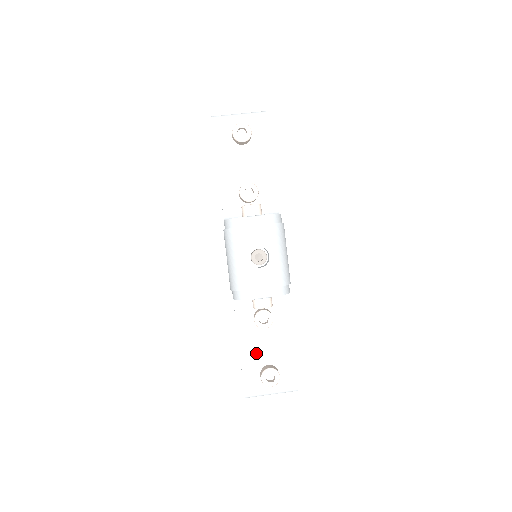
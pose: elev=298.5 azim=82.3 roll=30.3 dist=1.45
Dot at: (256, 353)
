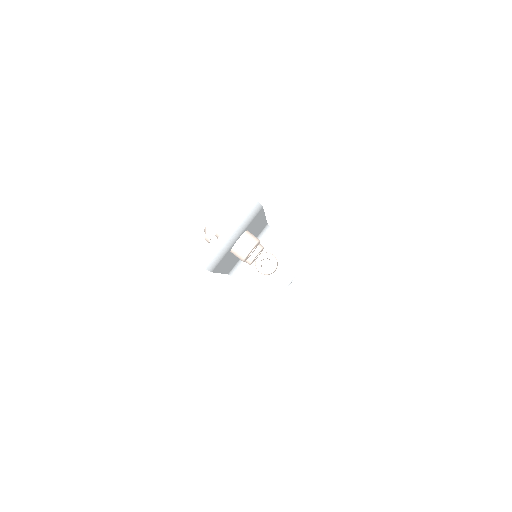
Dot at: occluded
